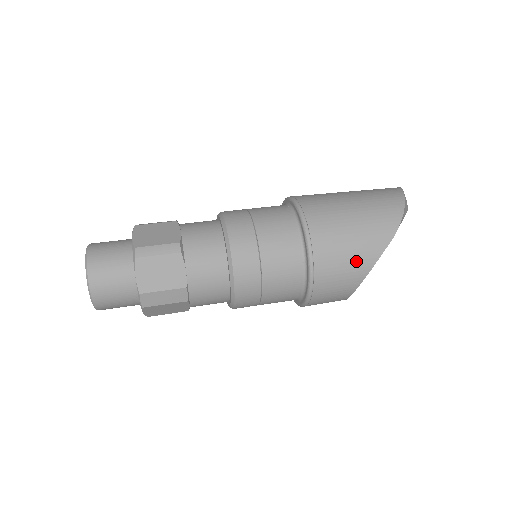
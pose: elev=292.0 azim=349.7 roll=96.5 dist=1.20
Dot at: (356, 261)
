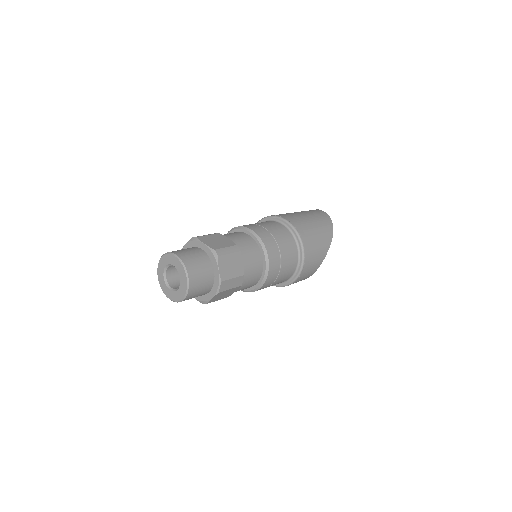
Dot at: (321, 251)
